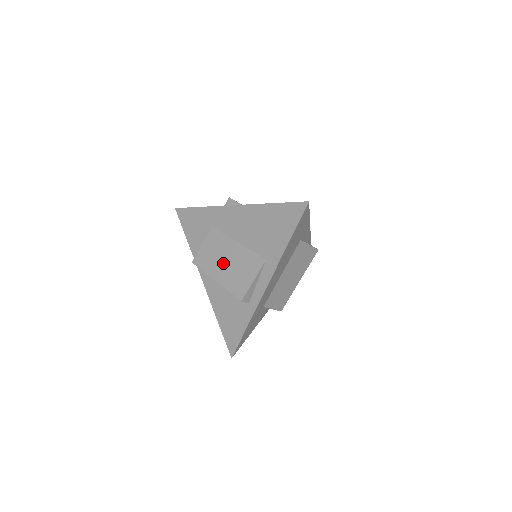
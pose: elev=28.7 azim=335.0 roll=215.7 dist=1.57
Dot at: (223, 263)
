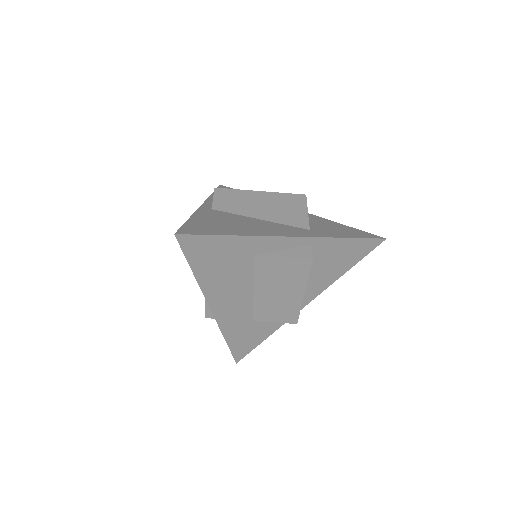
Dot at: occluded
